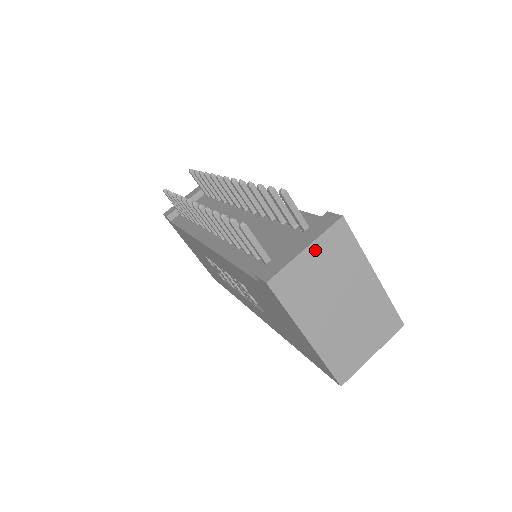
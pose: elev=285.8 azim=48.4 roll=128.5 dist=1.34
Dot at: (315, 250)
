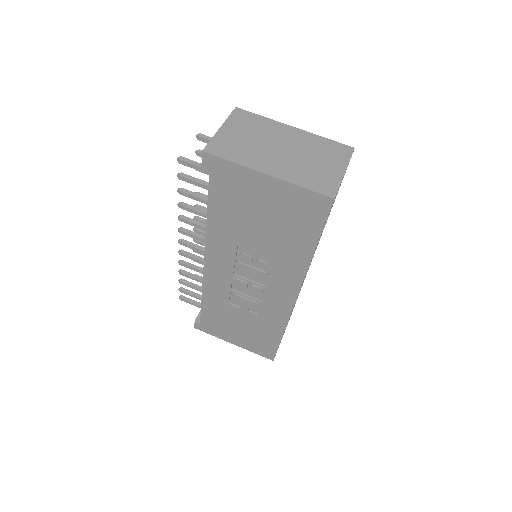
Dot at: (229, 127)
